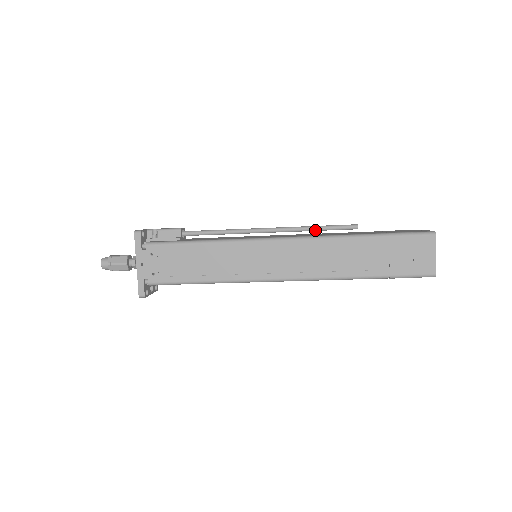
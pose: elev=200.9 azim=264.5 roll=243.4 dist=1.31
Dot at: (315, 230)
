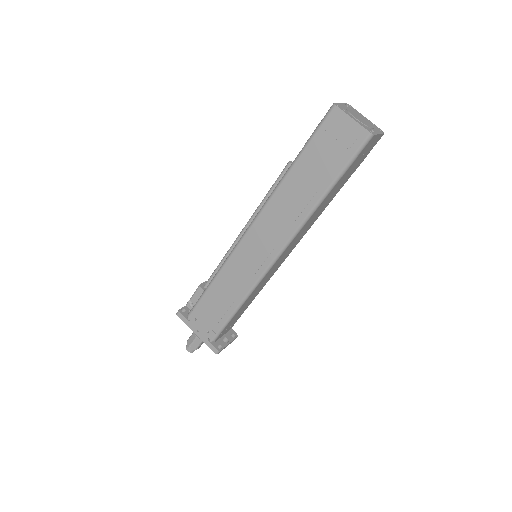
Dot at: occluded
